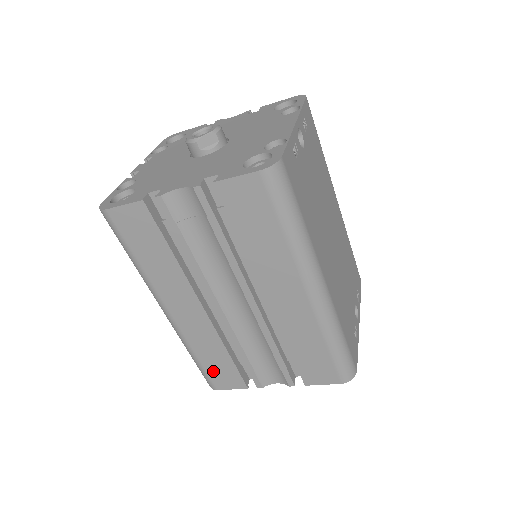
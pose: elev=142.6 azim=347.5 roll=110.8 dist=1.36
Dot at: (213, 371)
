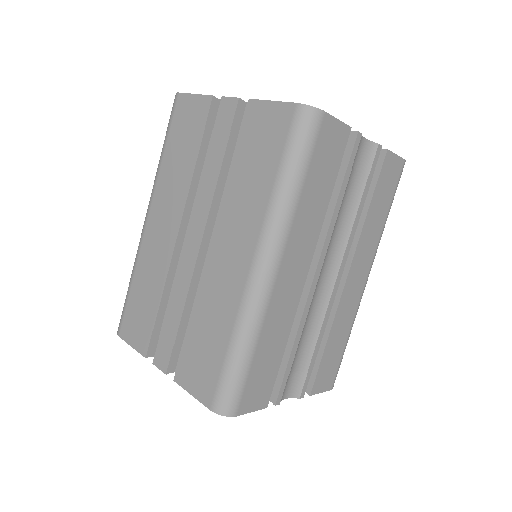
Dot at: (254, 378)
